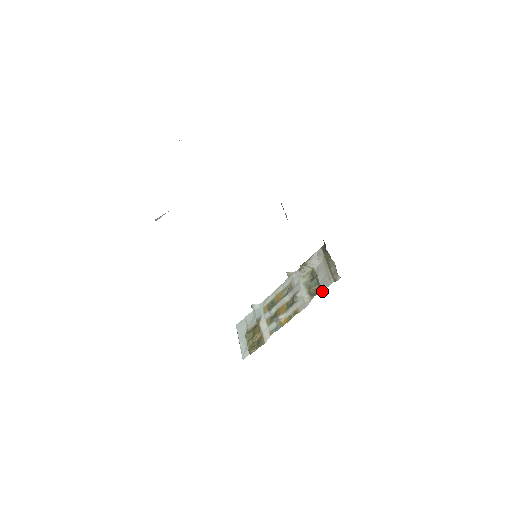
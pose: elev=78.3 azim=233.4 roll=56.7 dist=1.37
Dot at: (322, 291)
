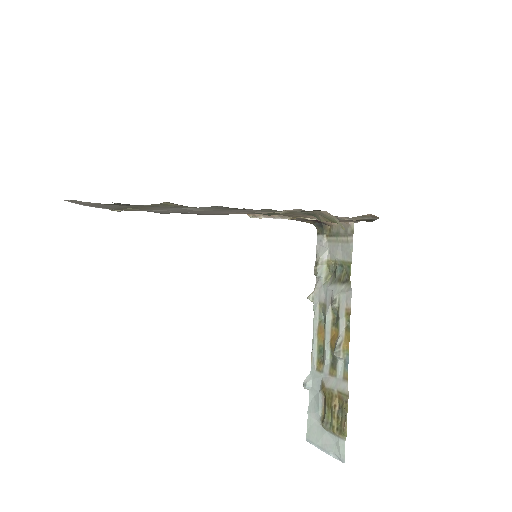
Dot at: (351, 259)
